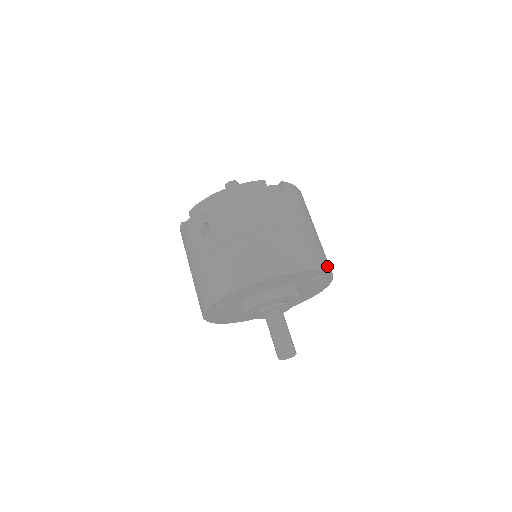
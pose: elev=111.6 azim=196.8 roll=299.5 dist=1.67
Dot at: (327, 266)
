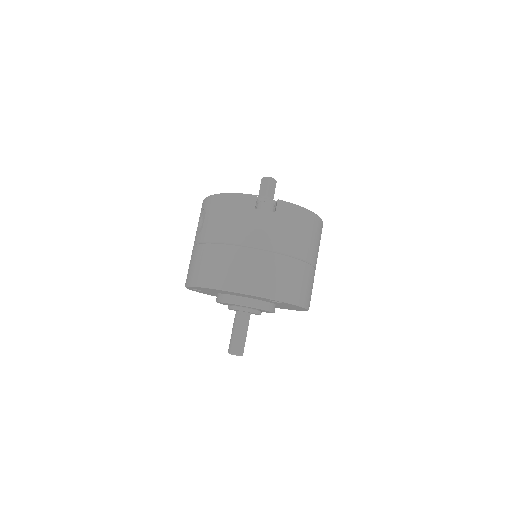
Dot at: (285, 296)
